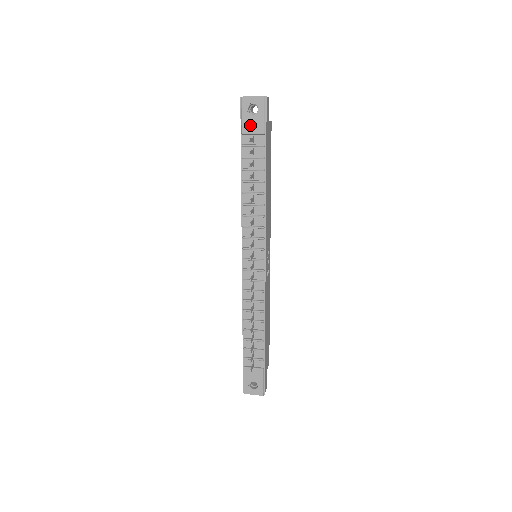
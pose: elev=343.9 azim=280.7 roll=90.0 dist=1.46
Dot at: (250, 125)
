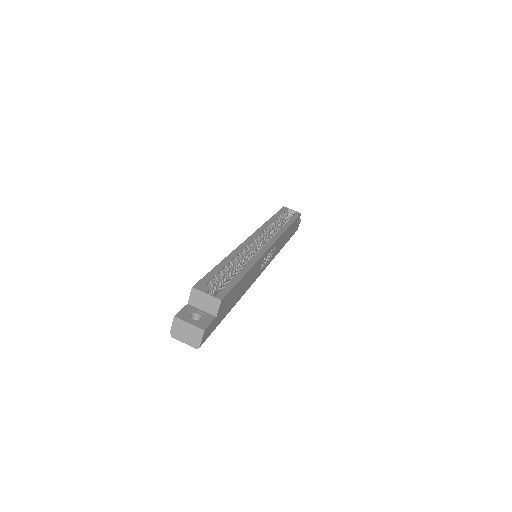
Dot at: occluded
